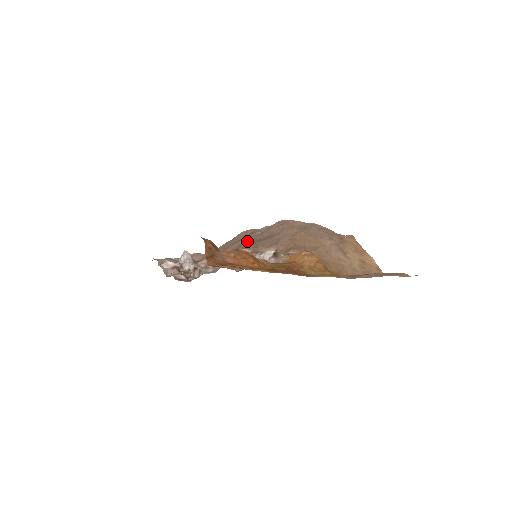
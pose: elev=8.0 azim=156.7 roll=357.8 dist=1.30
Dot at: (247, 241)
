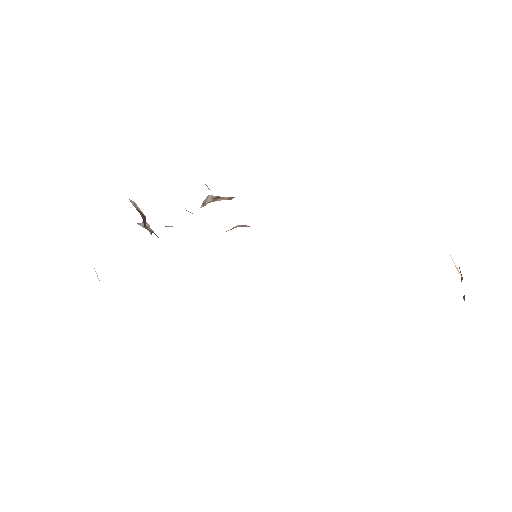
Dot at: occluded
